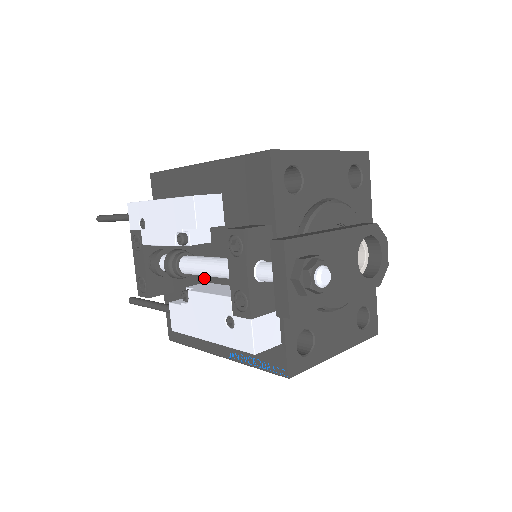
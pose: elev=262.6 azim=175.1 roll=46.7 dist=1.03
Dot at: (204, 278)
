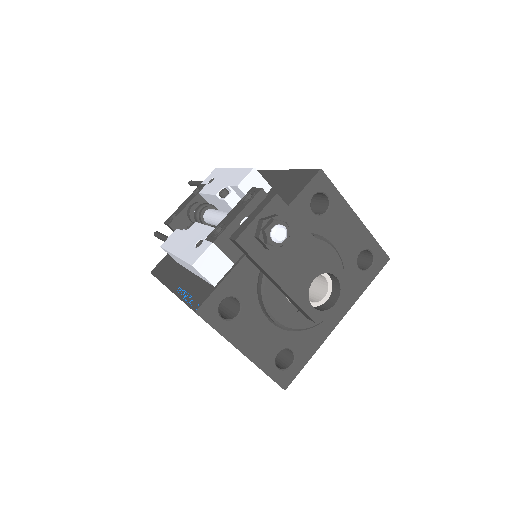
Dot at: occluded
